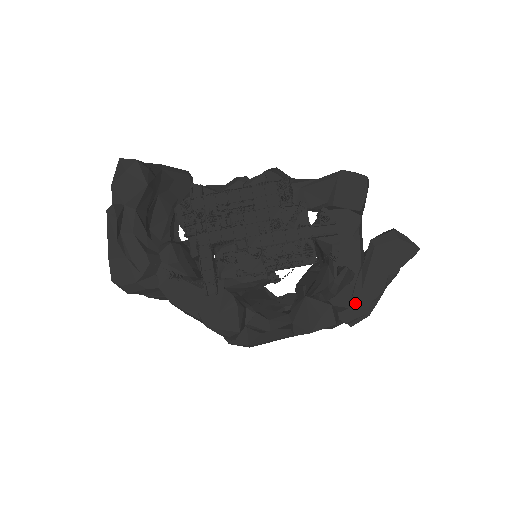
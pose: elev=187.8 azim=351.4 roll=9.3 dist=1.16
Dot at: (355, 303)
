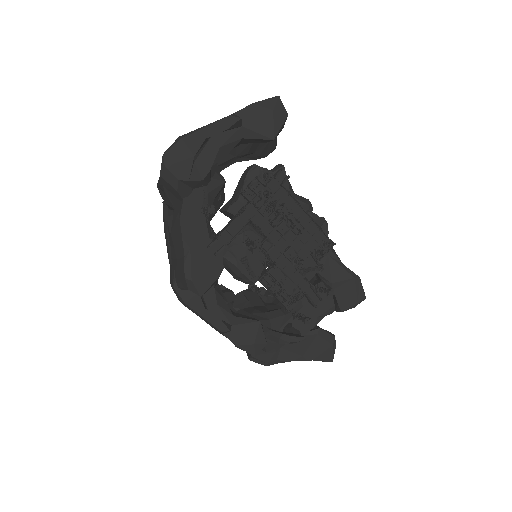
Dot at: (269, 351)
